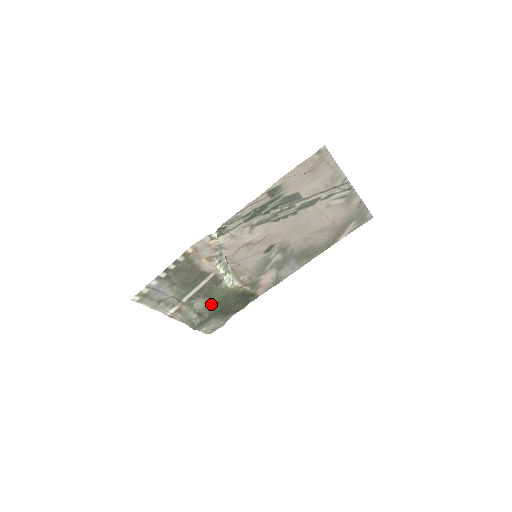
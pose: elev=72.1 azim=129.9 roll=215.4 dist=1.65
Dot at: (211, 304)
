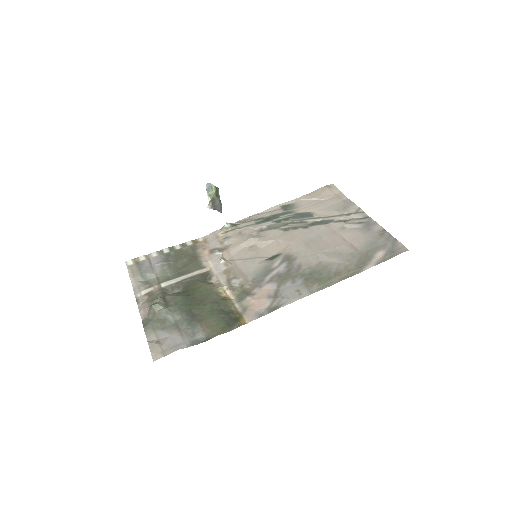
Dot at: (184, 295)
